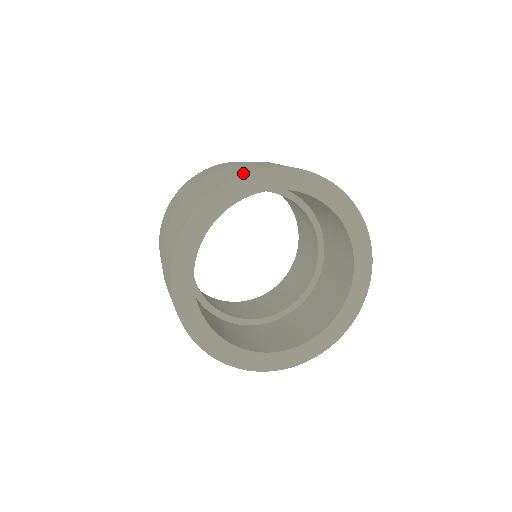
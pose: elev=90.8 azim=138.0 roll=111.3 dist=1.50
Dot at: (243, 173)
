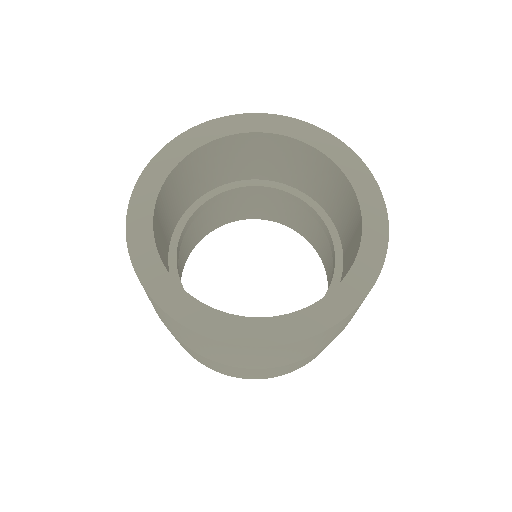
Dot at: (308, 123)
